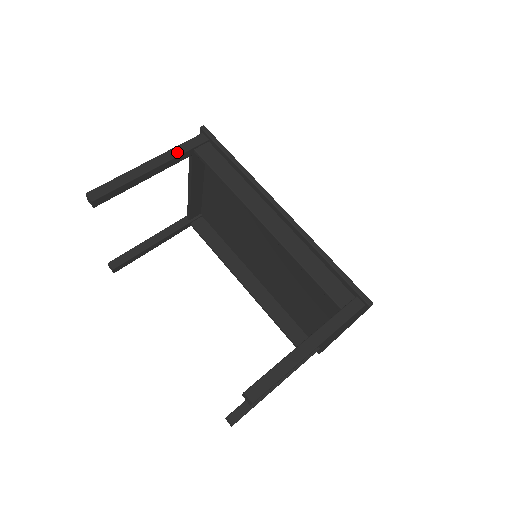
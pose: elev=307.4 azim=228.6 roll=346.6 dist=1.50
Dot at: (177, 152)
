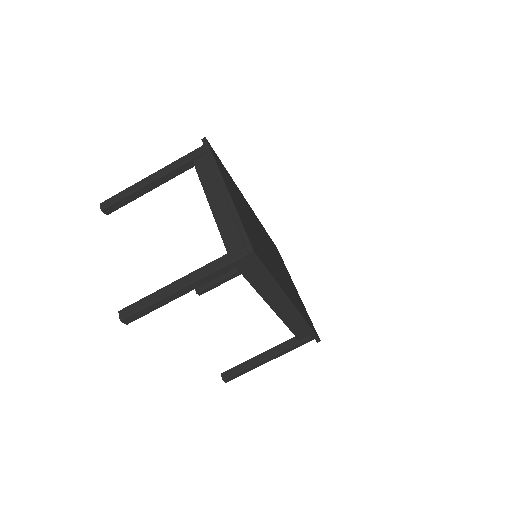
Dot at: (216, 275)
